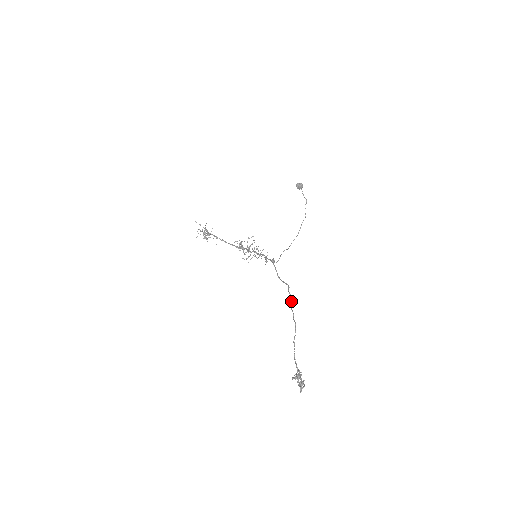
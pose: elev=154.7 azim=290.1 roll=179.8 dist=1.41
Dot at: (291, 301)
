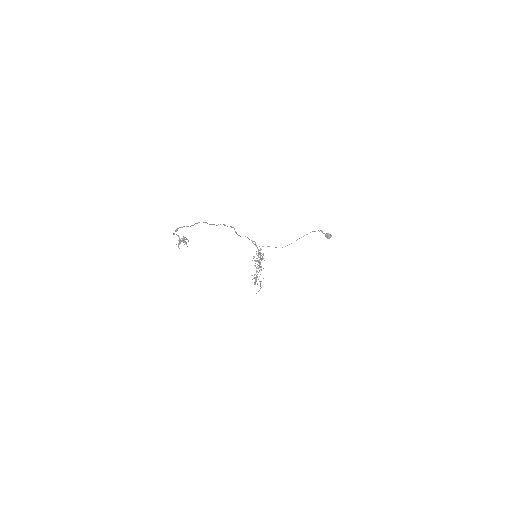
Dot at: occluded
